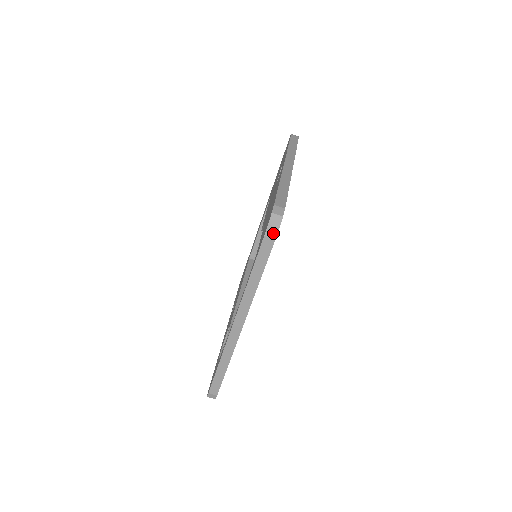
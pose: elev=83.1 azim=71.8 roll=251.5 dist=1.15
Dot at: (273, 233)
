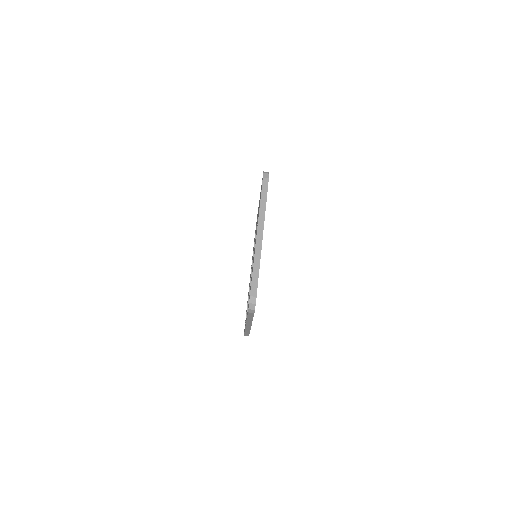
Dot at: (252, 311)
